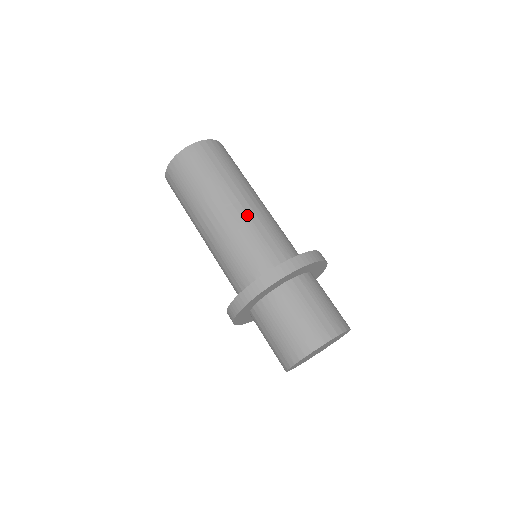
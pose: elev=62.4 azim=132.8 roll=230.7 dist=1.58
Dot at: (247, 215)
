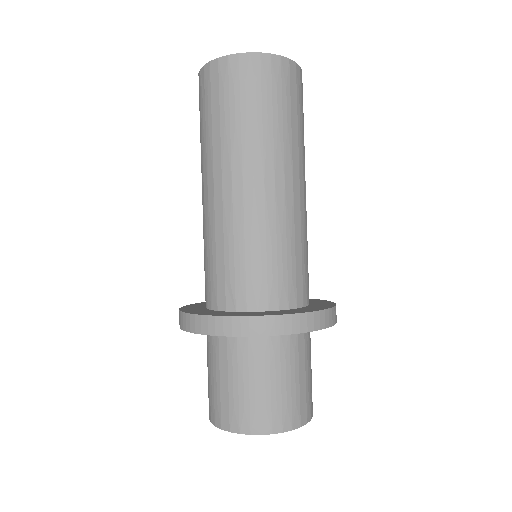
Dot at: (293, 210)
